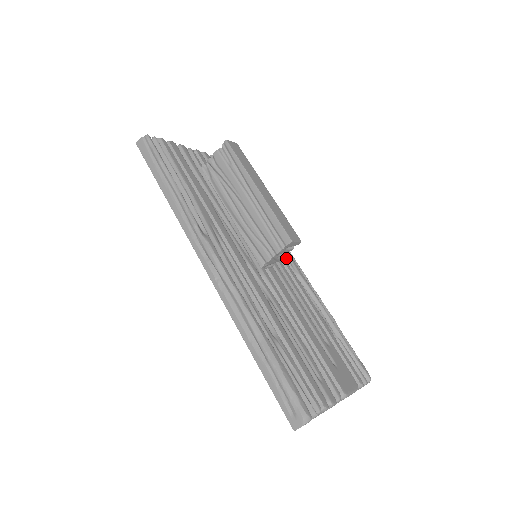
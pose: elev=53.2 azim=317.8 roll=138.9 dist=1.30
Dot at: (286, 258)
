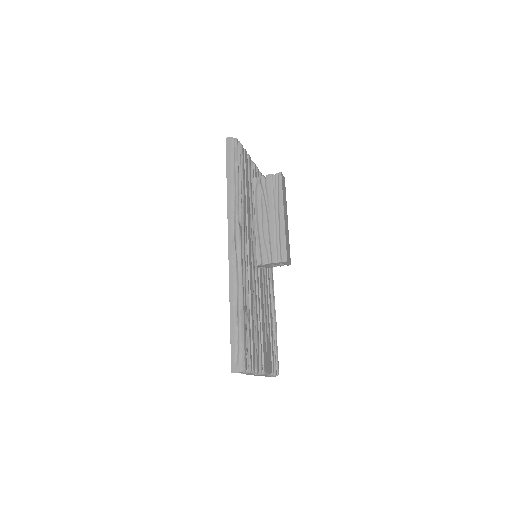
Dot at: (269, 268)
